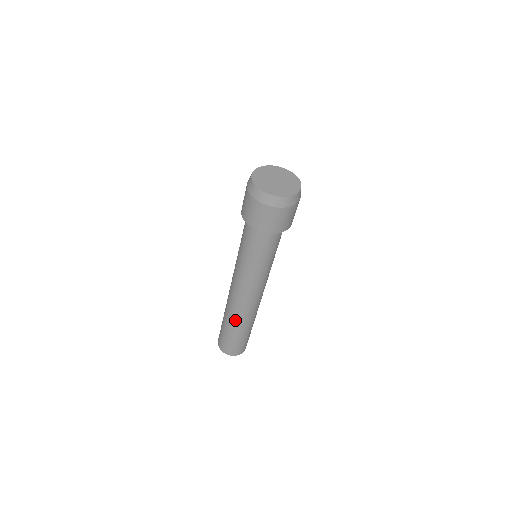
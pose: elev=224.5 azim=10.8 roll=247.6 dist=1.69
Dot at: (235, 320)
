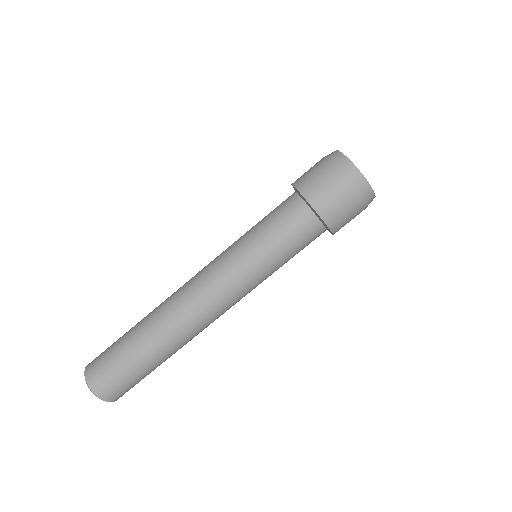
Dot at: (153, 317)
